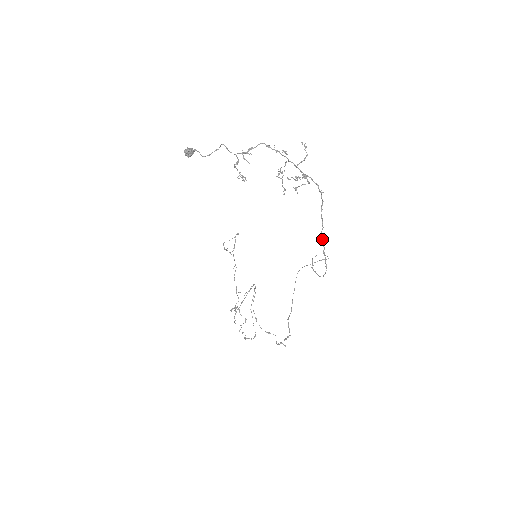
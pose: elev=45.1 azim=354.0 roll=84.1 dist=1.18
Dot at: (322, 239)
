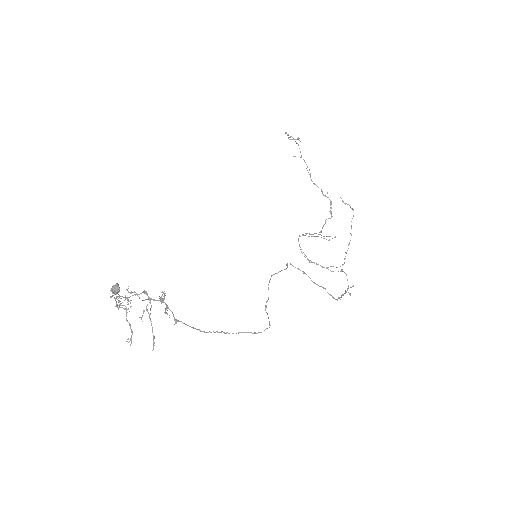
Dot at: (223, 332)
